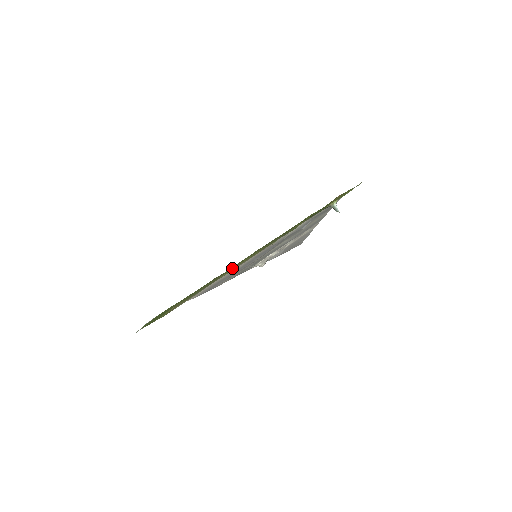
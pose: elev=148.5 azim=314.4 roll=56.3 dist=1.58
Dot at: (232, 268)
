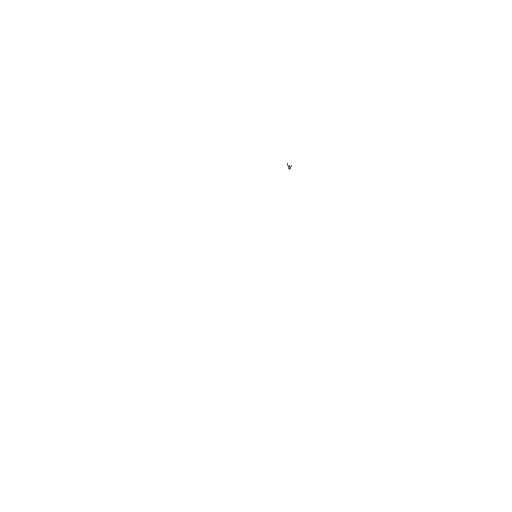
Dot at: occluded
